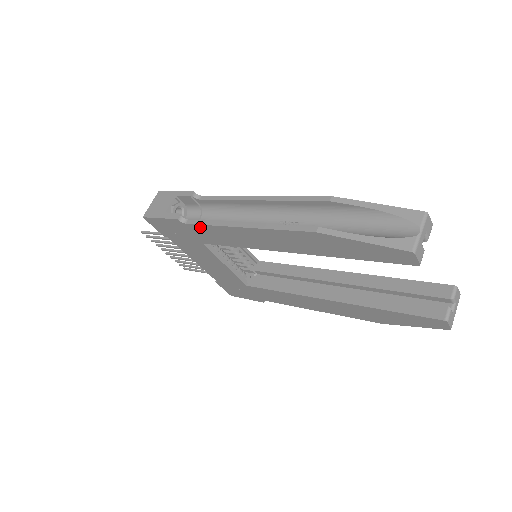
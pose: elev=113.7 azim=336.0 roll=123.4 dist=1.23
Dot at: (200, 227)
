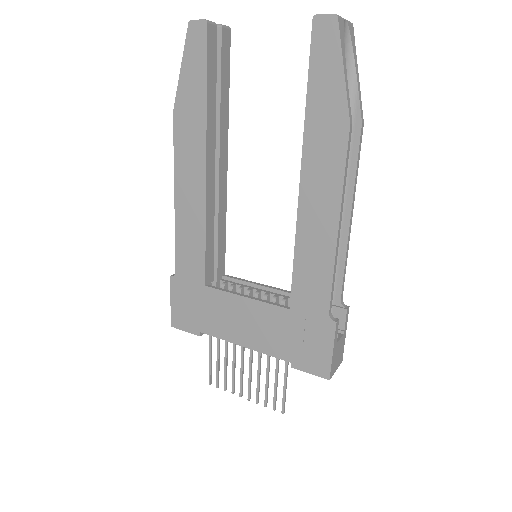
Dot at: (179, 257)
